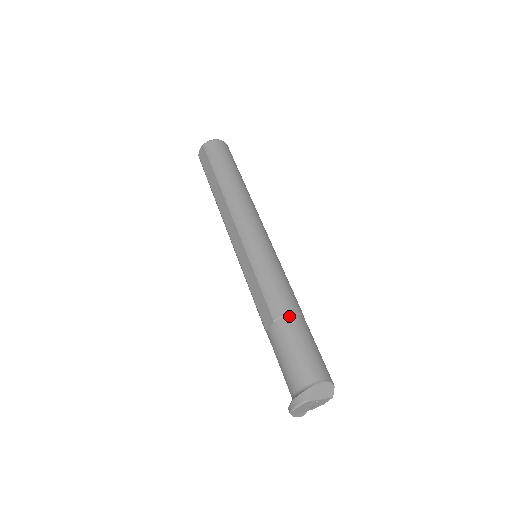
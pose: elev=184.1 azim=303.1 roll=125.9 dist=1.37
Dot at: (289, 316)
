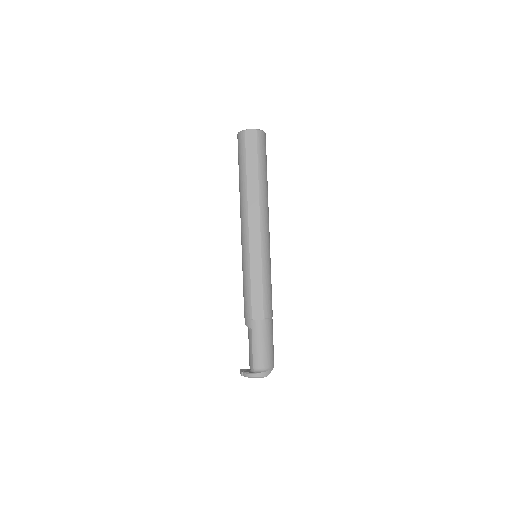
Dot at: (272, 319)
